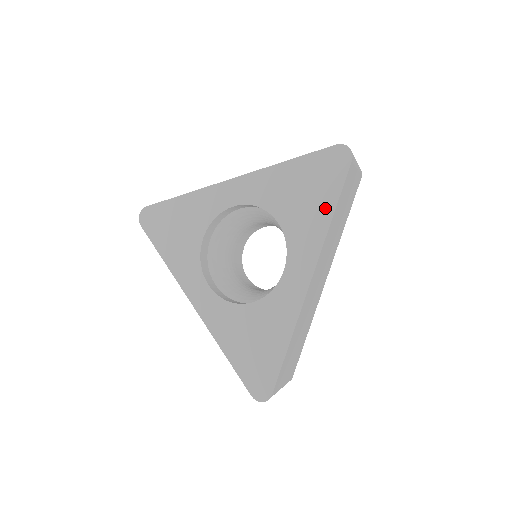
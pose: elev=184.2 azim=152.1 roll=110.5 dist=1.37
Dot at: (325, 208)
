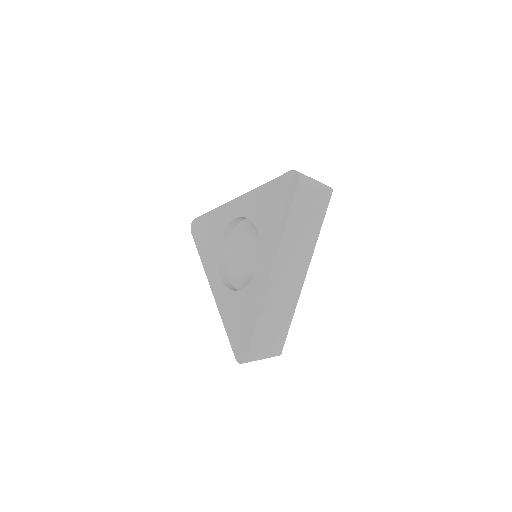
Dot at: (282, 219)
